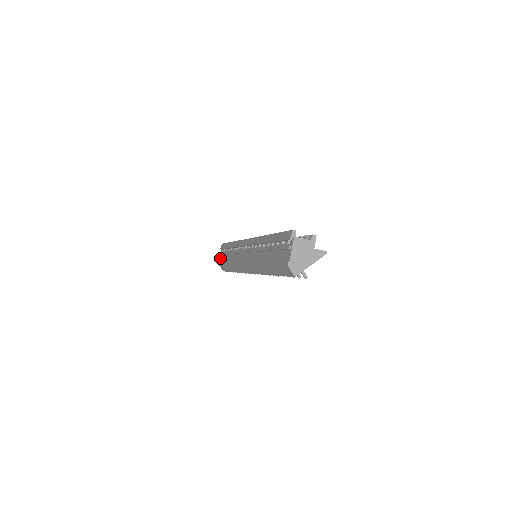
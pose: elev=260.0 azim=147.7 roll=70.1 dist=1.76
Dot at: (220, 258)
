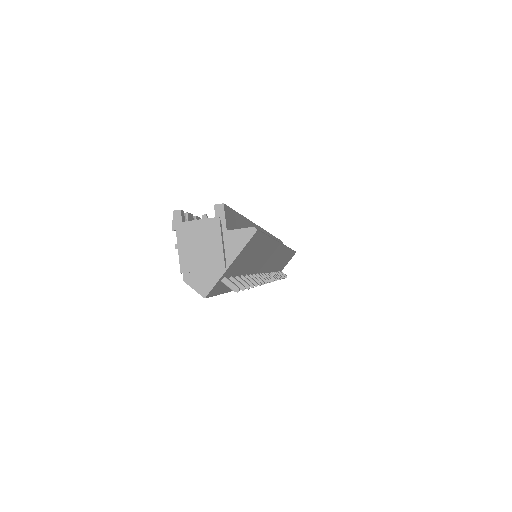
Dot at: occluded
